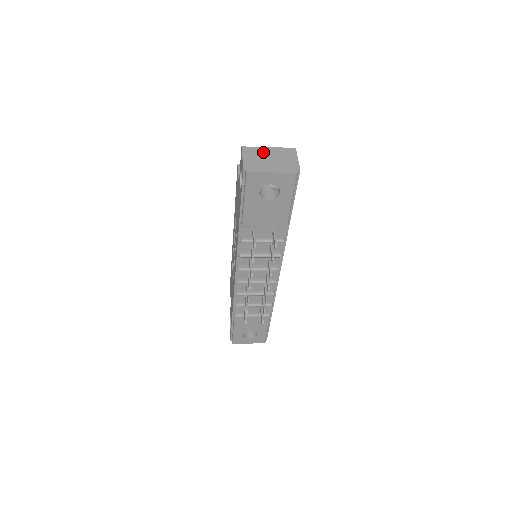
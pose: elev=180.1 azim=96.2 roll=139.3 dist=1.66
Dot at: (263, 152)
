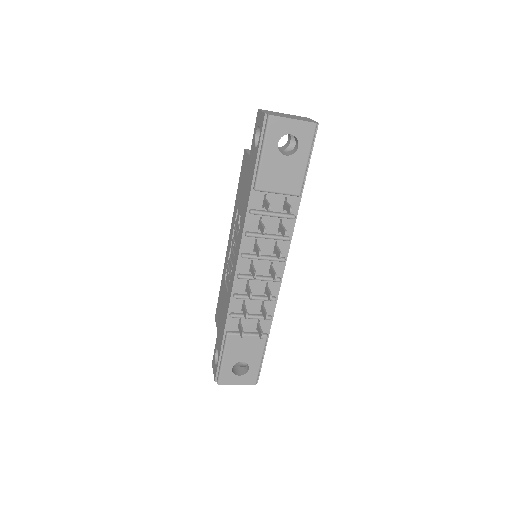
Dot at: (280, 113)
